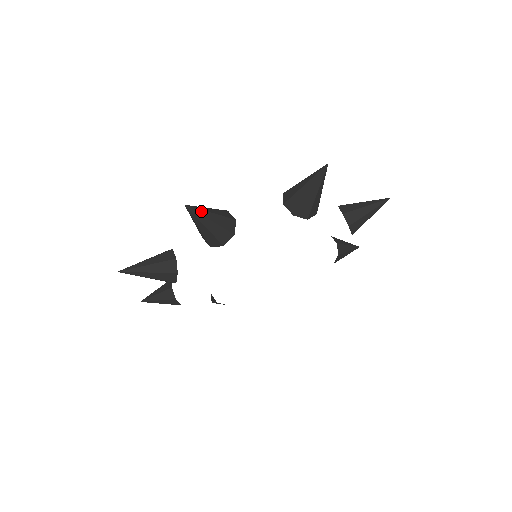
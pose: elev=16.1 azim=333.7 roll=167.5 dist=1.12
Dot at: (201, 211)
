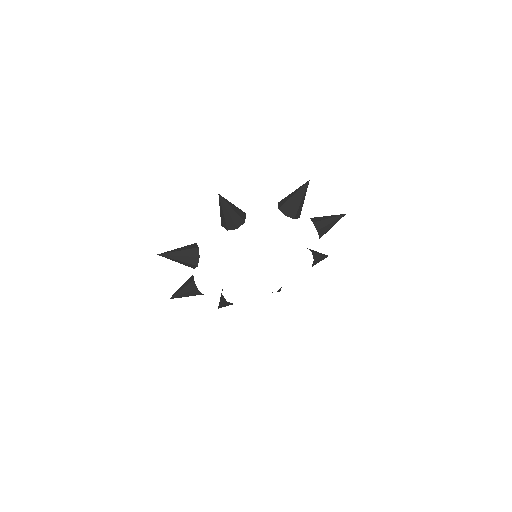
Dot at: (170, 253)
